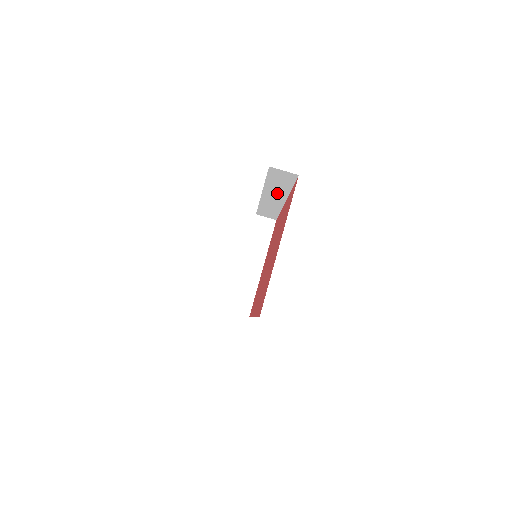
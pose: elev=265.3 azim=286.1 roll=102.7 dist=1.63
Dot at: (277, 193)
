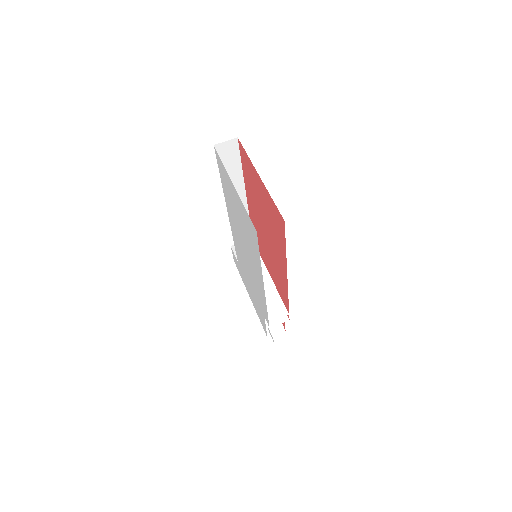
Dot at: (235, 186)
